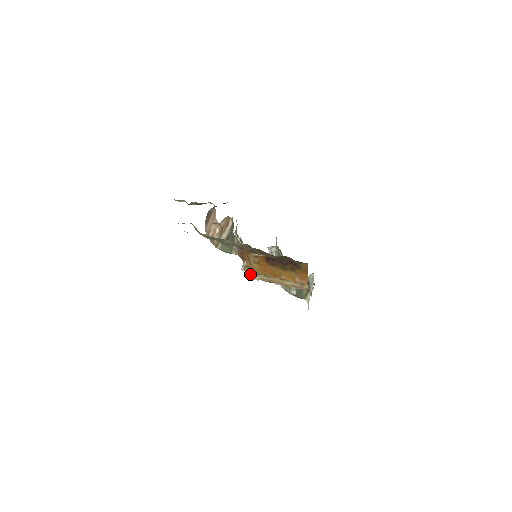
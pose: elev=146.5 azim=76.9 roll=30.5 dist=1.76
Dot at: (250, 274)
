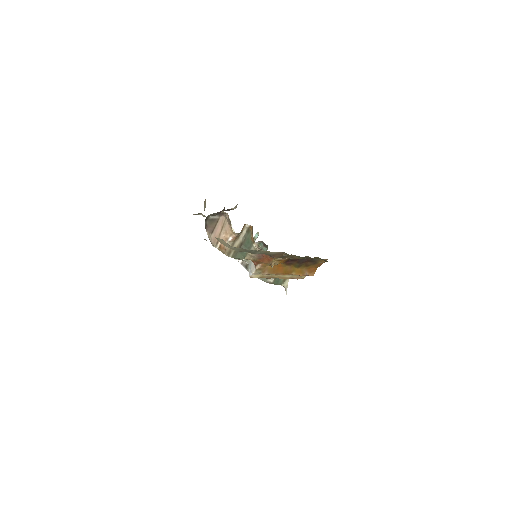
Dot at: (253, 274)
